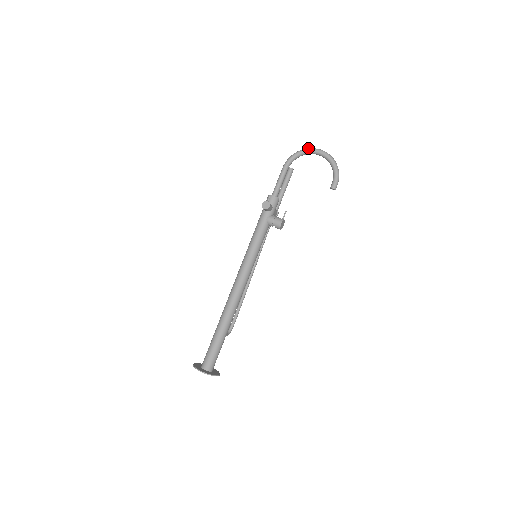
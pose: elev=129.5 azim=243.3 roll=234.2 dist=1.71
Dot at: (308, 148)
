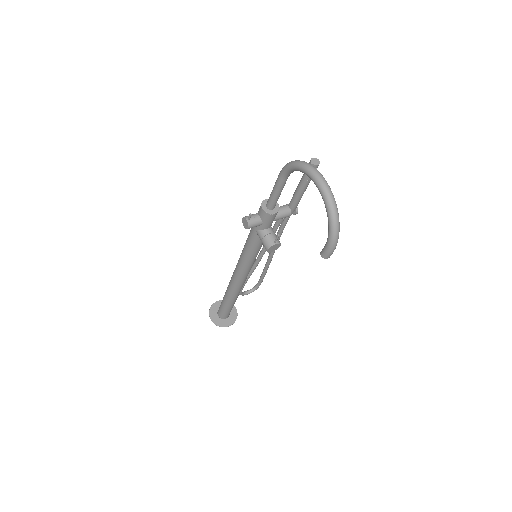
Dot at: (307, 167)
